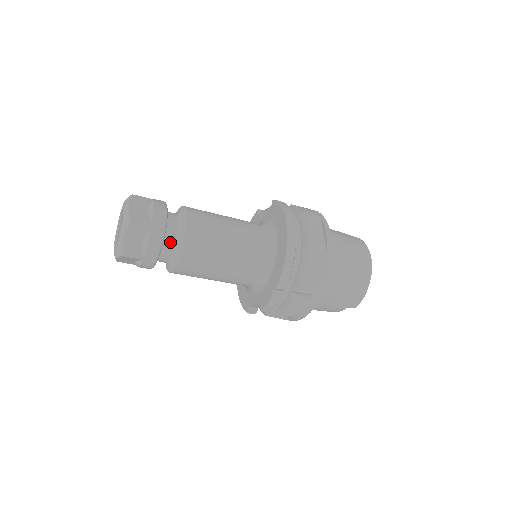
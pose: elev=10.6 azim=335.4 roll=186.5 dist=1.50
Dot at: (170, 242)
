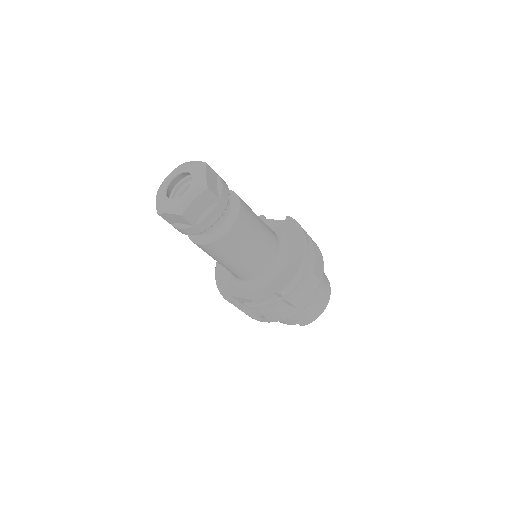
Dot at: (219, 220)
